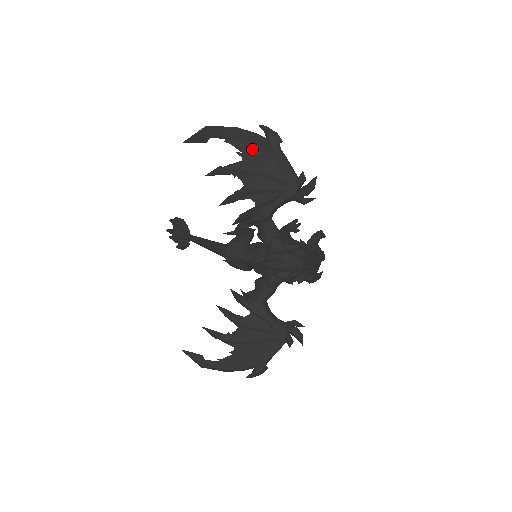
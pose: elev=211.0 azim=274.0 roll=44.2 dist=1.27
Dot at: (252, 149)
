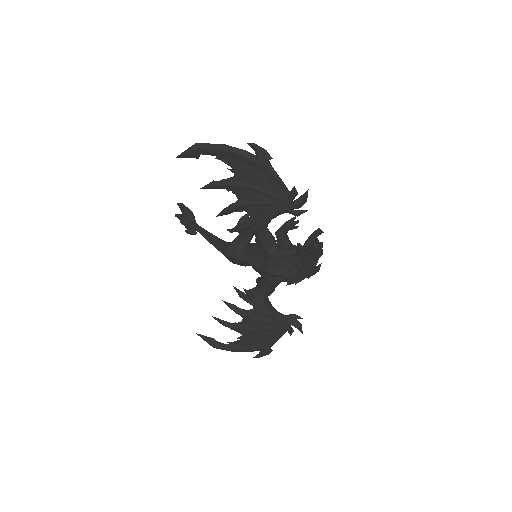
Dot at: (243, 166)
